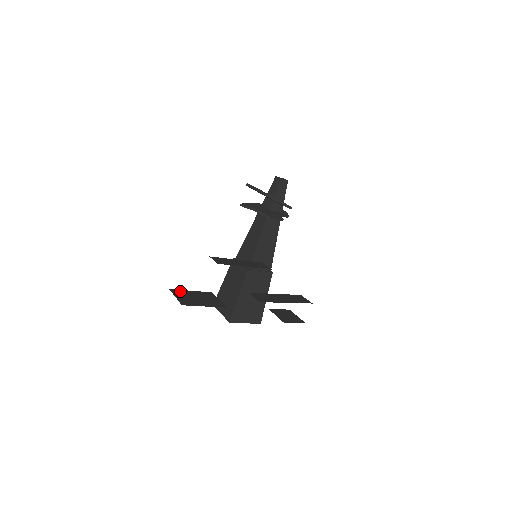
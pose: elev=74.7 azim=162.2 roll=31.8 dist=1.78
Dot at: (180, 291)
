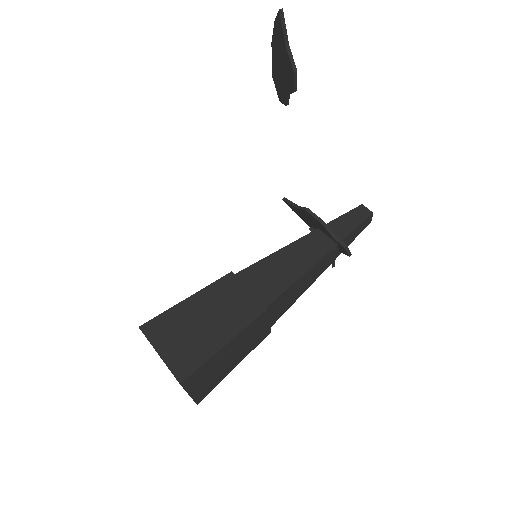
Dot at: occluded
